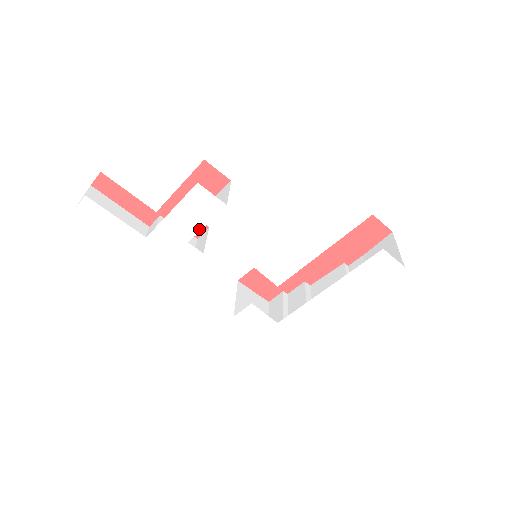
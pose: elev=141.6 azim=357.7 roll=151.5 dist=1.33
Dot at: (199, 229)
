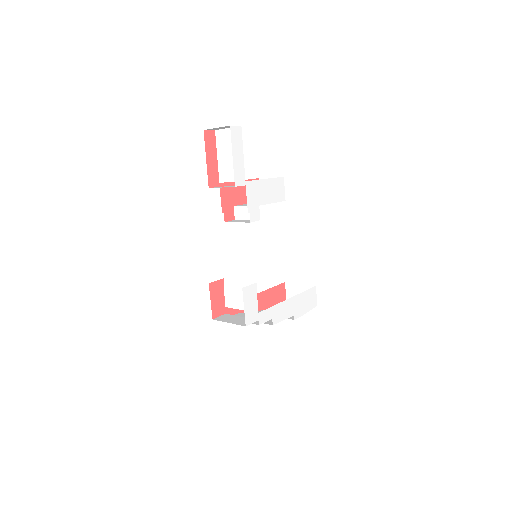
Dot at: (268, 202)
